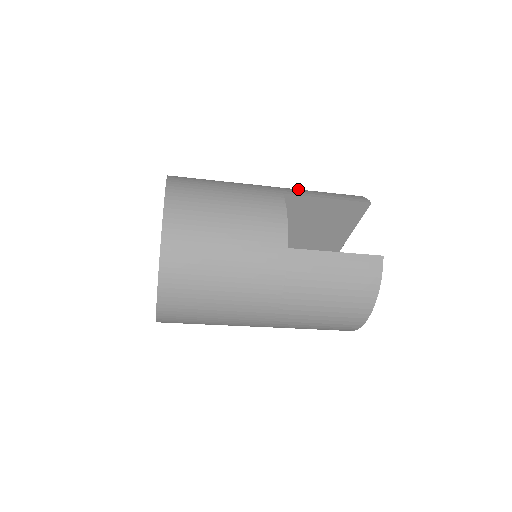
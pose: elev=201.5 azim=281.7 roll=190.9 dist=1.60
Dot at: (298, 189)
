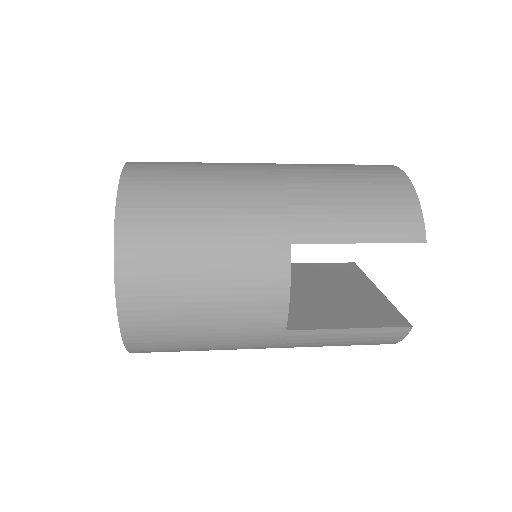
Dot at: (320, 205)
